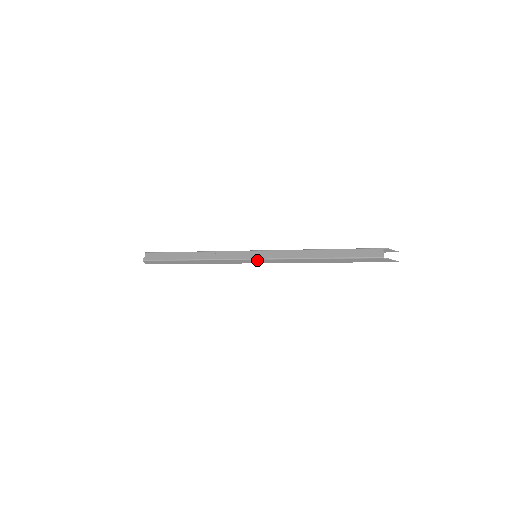
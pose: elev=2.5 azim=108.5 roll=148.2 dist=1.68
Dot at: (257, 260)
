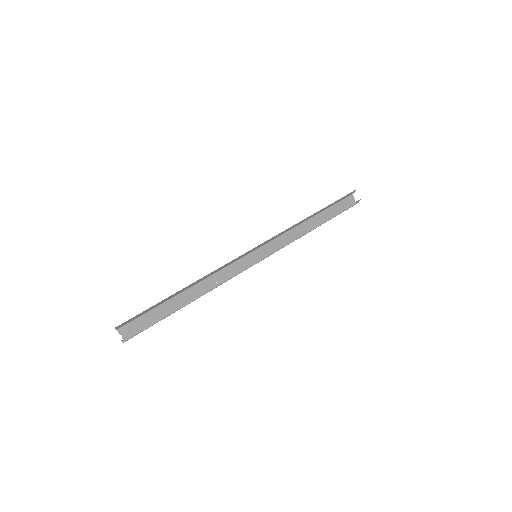
Dot at: (261, 260)
